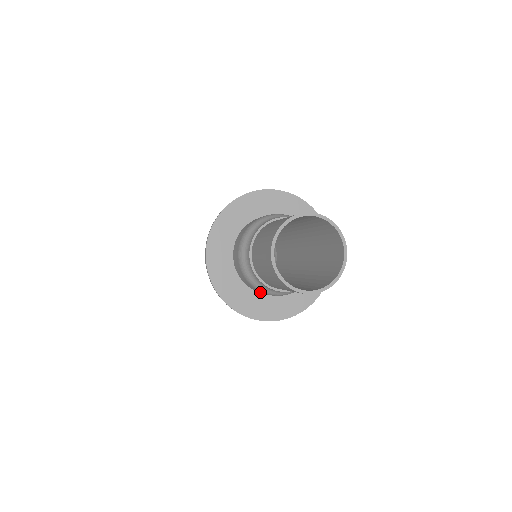
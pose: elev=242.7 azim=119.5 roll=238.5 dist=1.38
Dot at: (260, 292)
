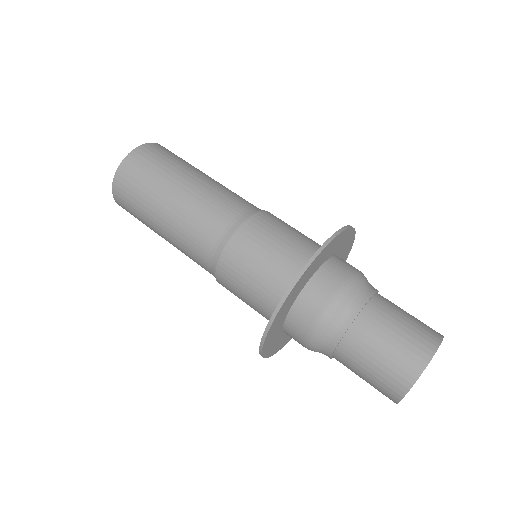
Dot at: (295, 340)
